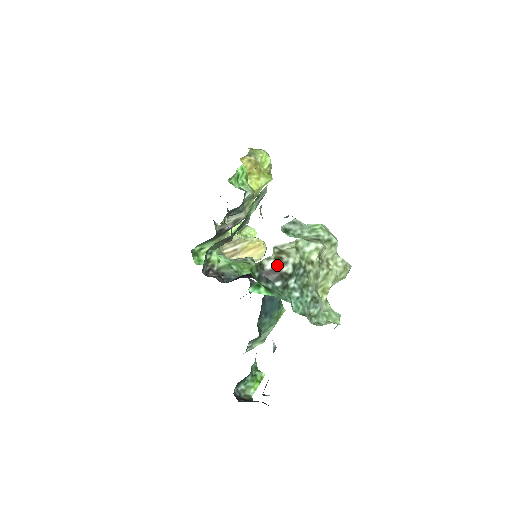
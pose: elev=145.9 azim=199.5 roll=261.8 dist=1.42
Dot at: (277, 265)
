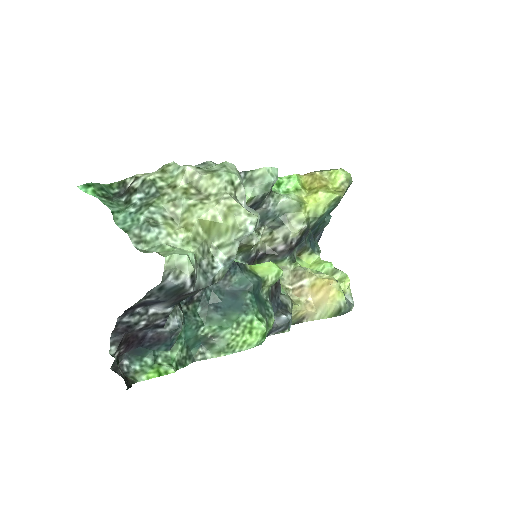
Dot at: (133, 182)
